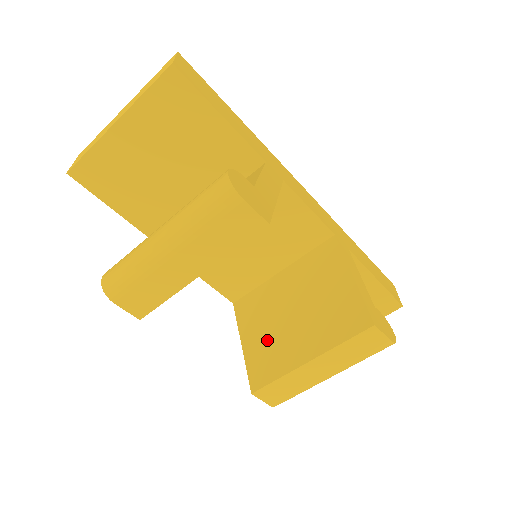
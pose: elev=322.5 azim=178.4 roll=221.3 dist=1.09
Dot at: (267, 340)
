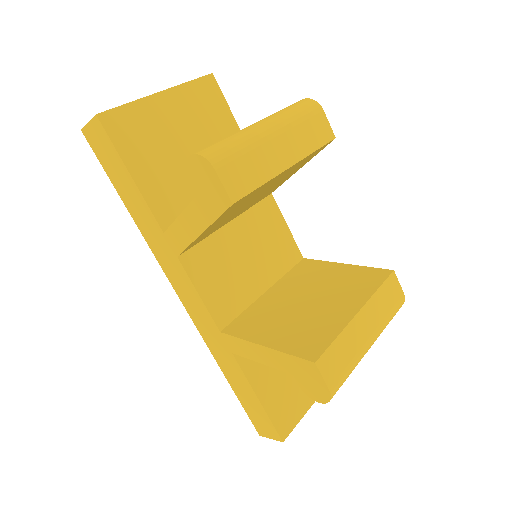
Dot at: (295, 326)
